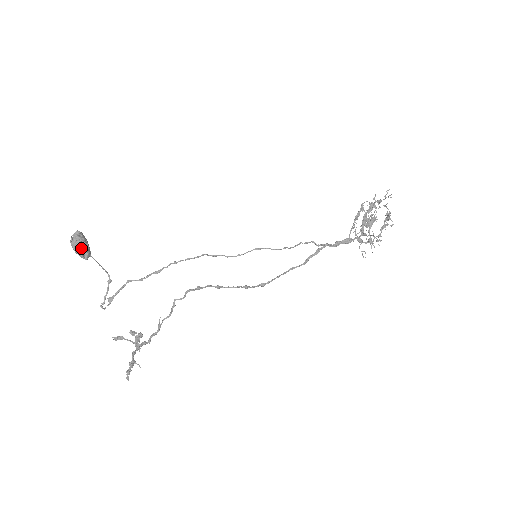
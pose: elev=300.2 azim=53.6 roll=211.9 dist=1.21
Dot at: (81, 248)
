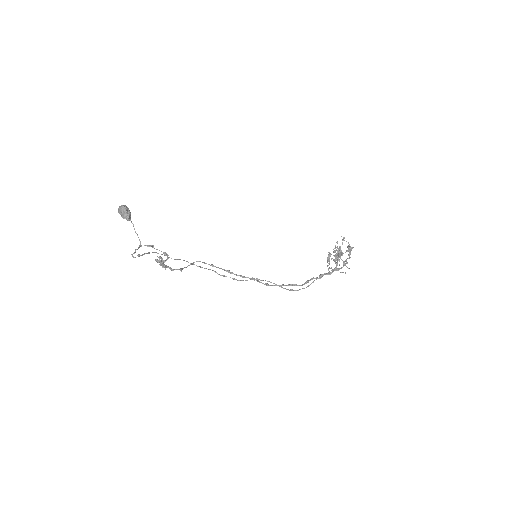
Dot at: (126, 208)
